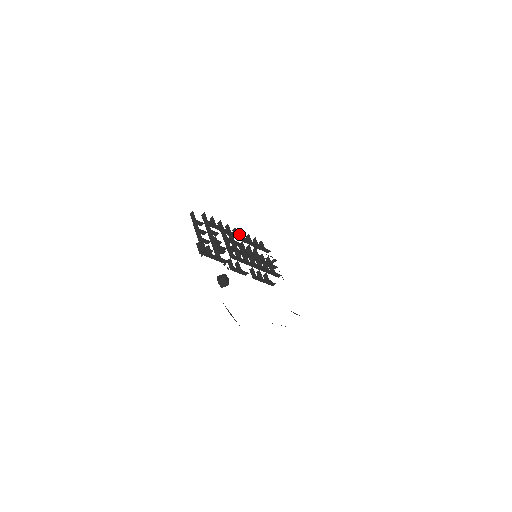
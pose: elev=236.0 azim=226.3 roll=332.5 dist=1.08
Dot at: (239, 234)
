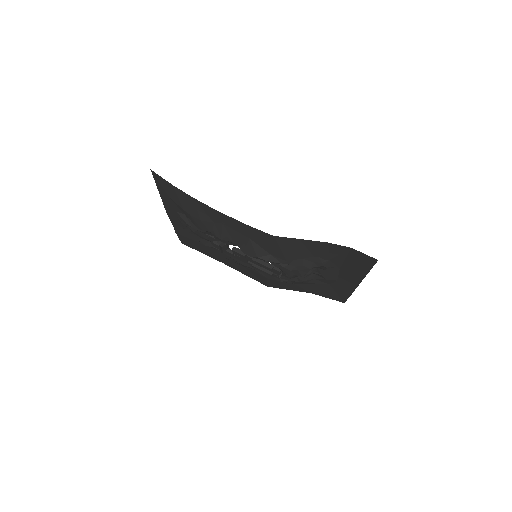
Dot at: occluded
